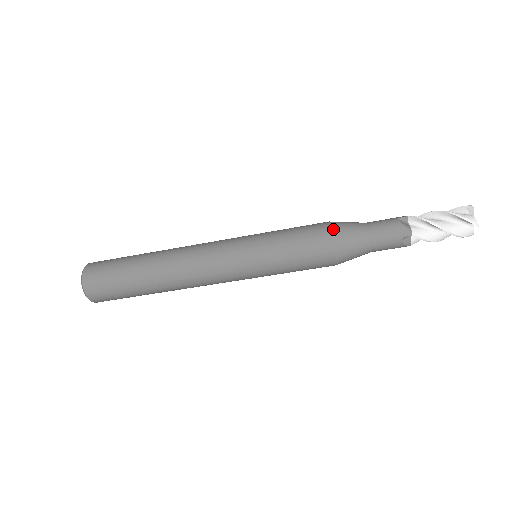
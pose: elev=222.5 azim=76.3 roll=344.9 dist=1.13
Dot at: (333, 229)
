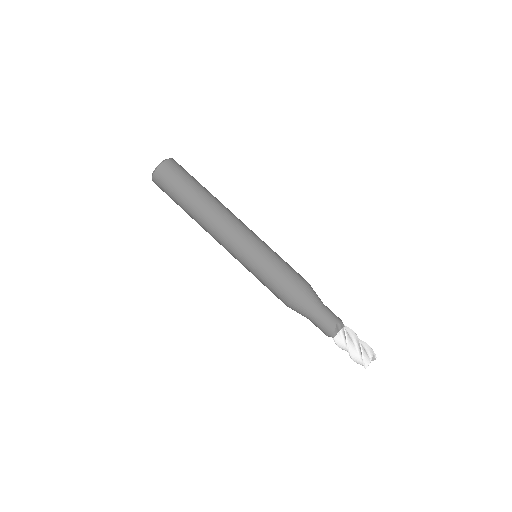
Dot at: occluded
